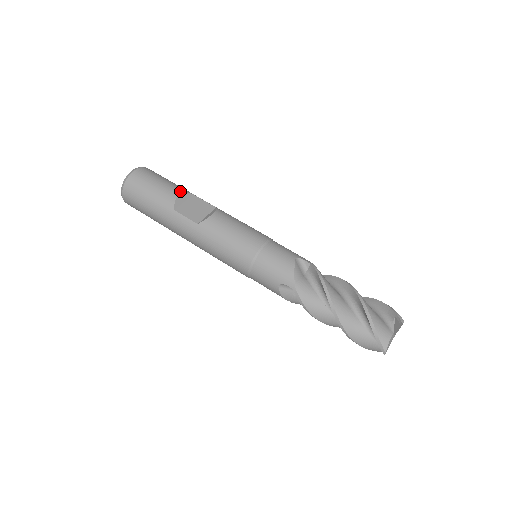
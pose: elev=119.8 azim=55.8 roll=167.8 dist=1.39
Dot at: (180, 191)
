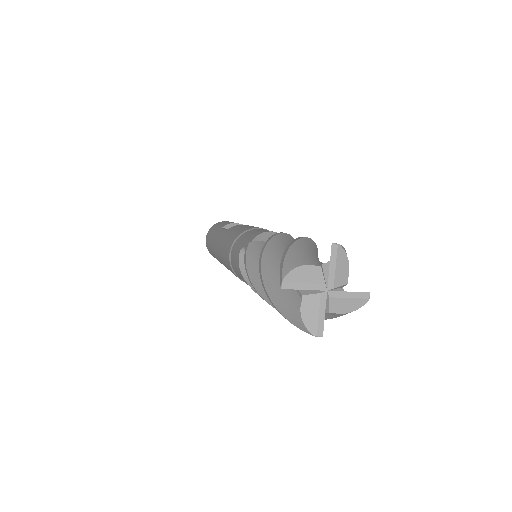
Dot at: (241, 224)
